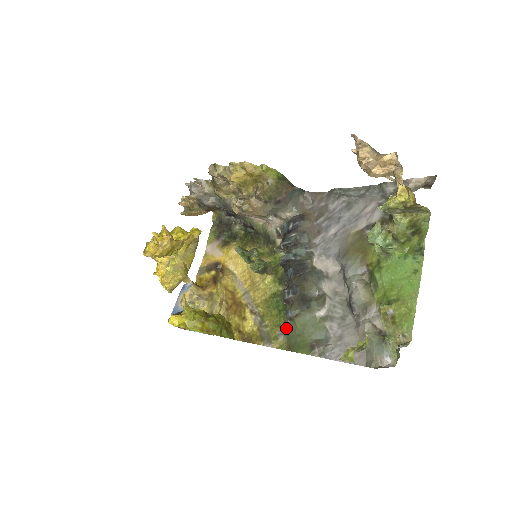
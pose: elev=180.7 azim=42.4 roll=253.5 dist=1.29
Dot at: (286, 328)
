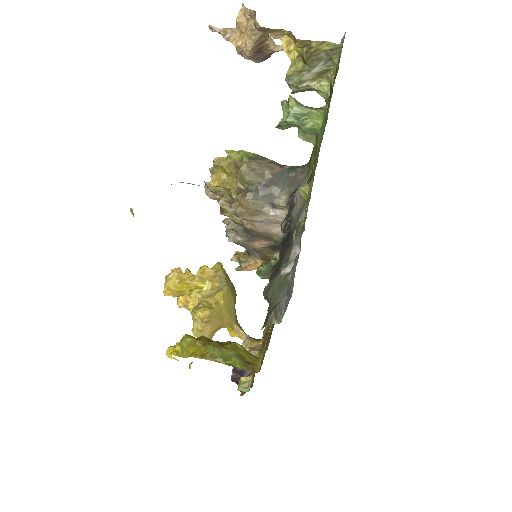
Dot at: occluded
